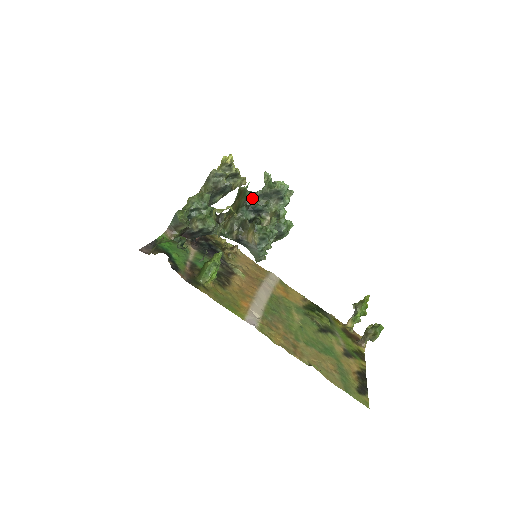
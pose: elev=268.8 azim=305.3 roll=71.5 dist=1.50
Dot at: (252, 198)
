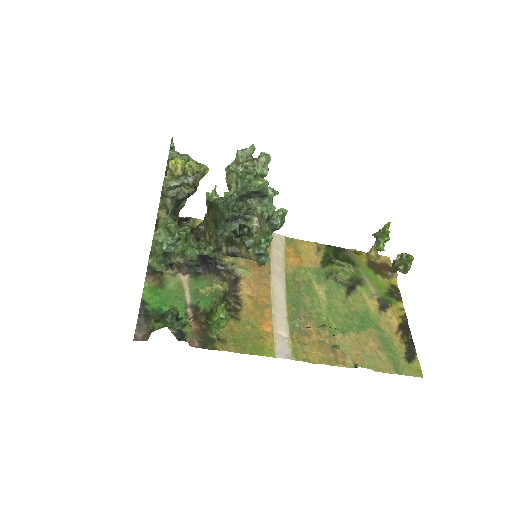
Dot at: (228, 208)
